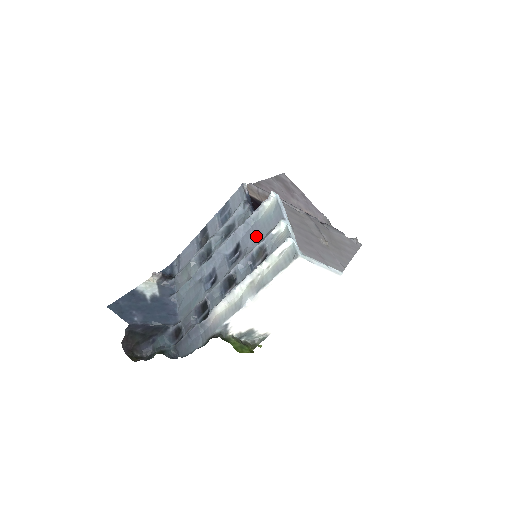
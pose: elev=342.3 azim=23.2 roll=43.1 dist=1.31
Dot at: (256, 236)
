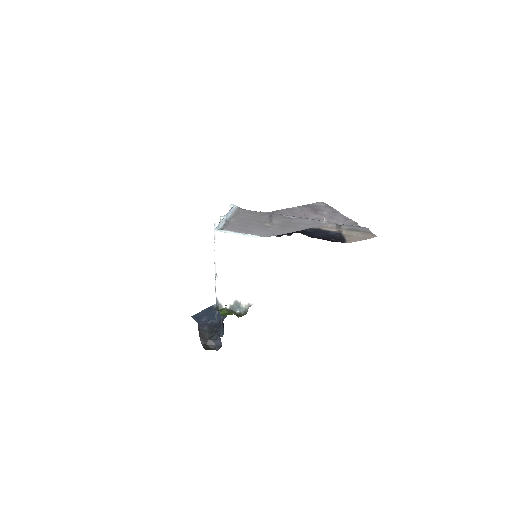
Dot at: occluded
